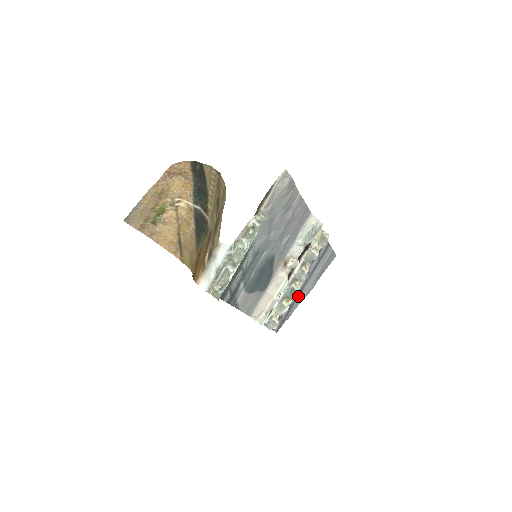
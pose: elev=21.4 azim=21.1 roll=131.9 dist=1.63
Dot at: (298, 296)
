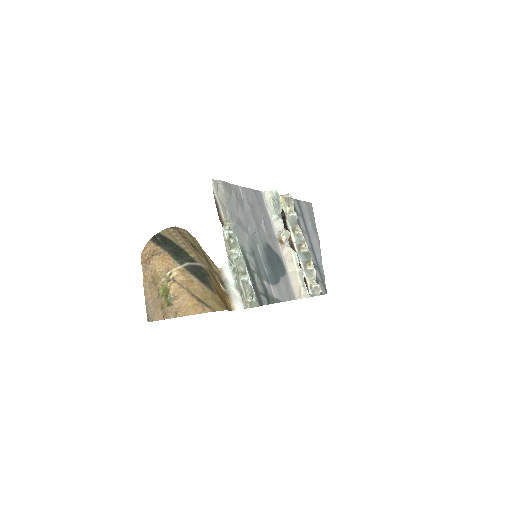
Dot at: (315, 255)
